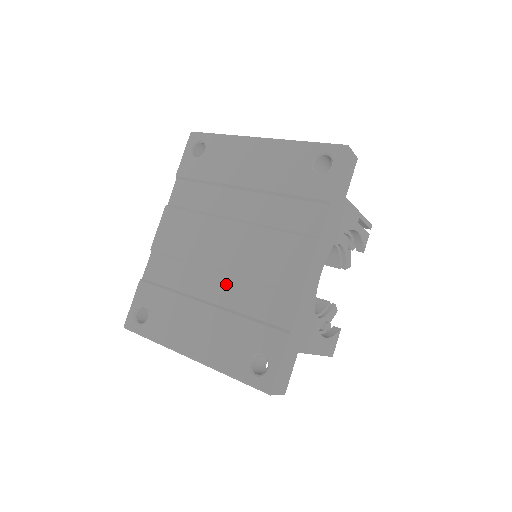
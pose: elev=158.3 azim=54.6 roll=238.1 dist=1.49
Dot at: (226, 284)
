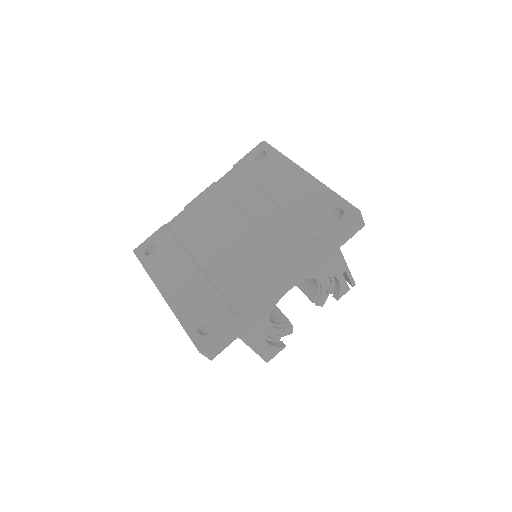
Dot at: (219, 260)
